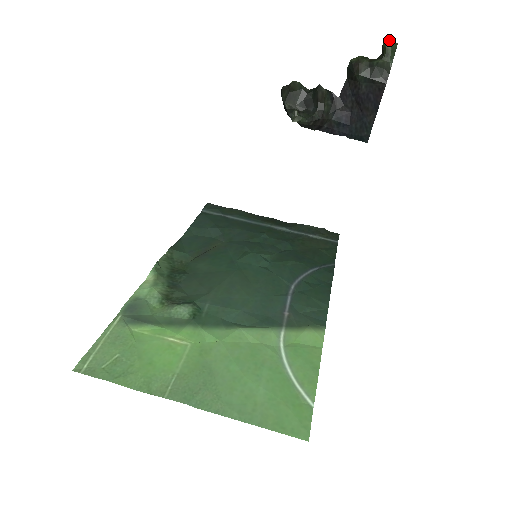
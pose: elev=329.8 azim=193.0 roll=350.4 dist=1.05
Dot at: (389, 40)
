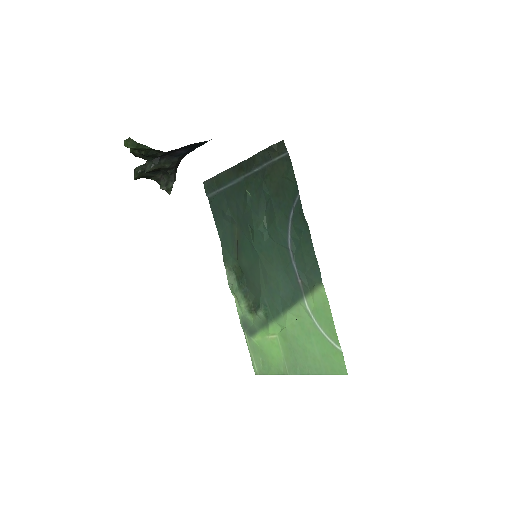
Dot at: (124, 141)
